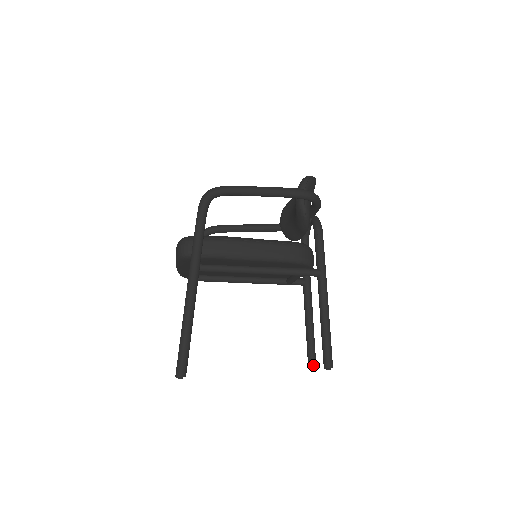
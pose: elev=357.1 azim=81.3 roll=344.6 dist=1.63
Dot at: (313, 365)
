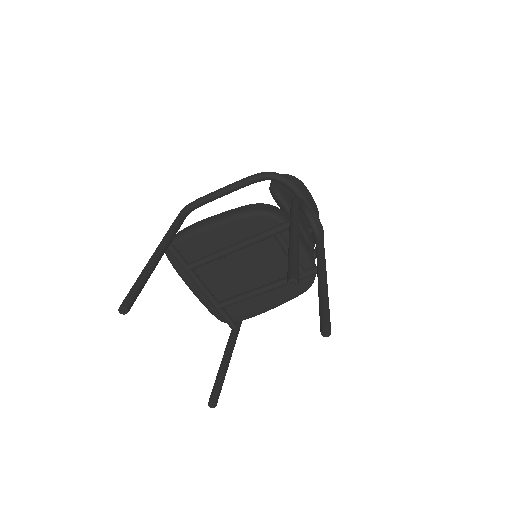
Dot at: (323, 328)
